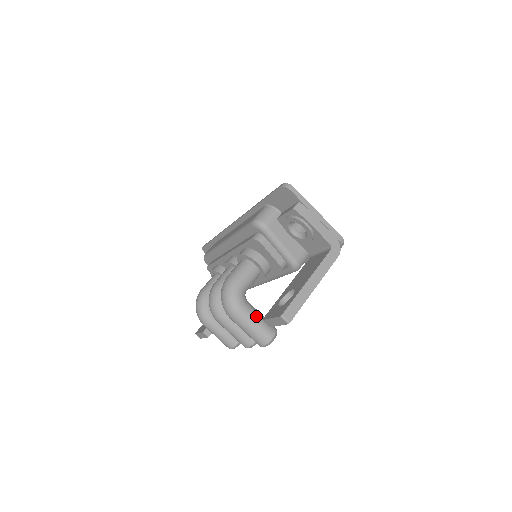
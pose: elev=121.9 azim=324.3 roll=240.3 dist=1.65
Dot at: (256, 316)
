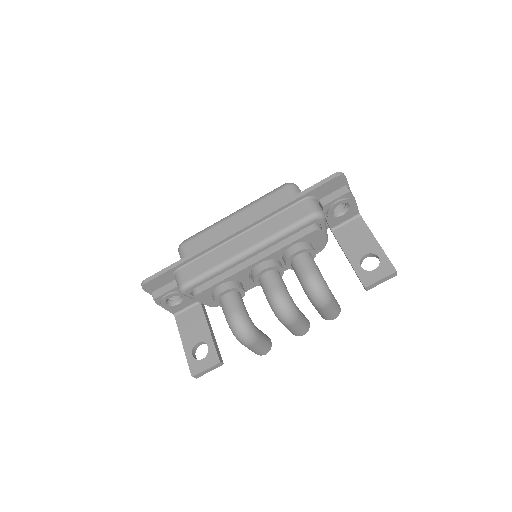
Dot at: occluded
